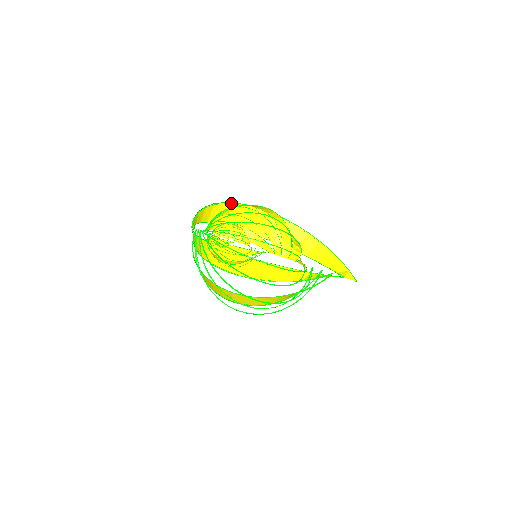
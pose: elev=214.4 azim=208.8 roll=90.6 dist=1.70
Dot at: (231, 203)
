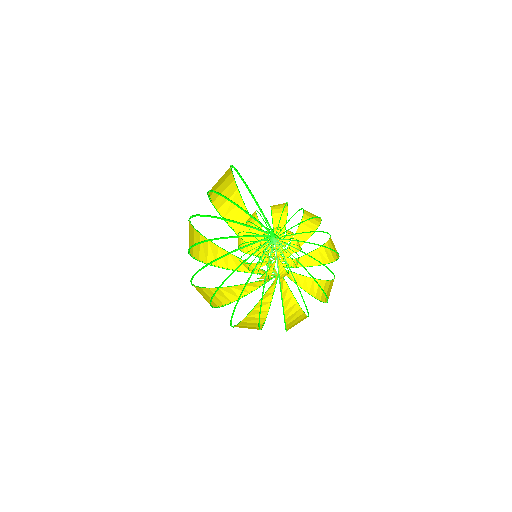
Dot at: (232, 166)
